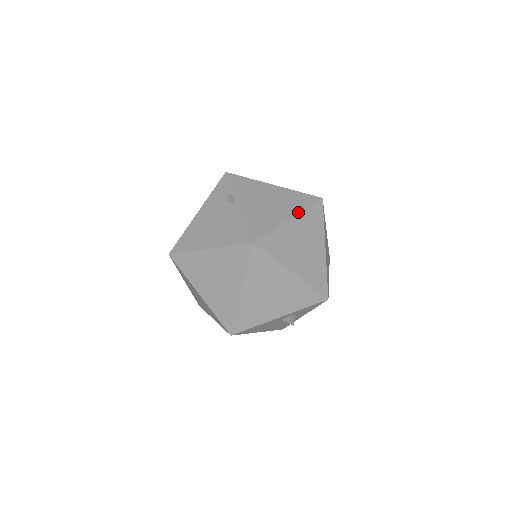
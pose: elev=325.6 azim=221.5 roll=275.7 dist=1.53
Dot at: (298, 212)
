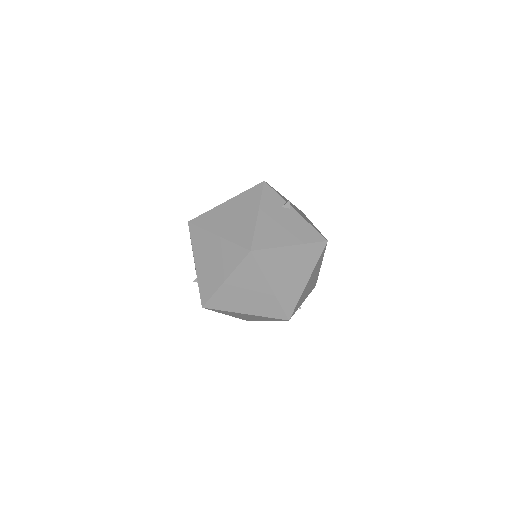
Dot at: (310, 221)
